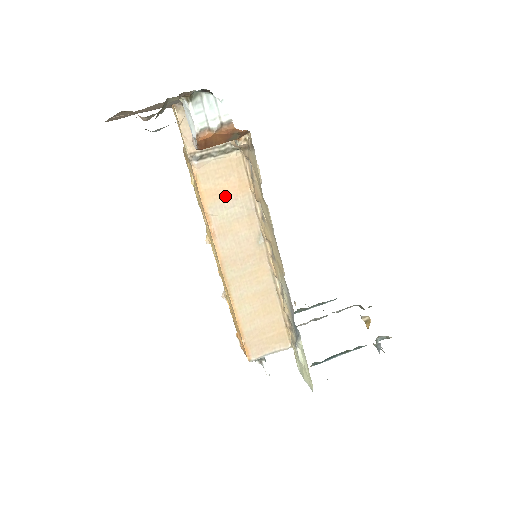
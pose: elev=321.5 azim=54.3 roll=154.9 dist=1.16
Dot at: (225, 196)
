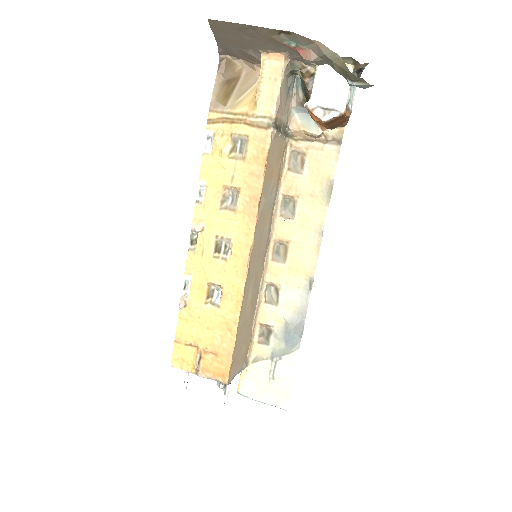
Dot at: (271, 180)
